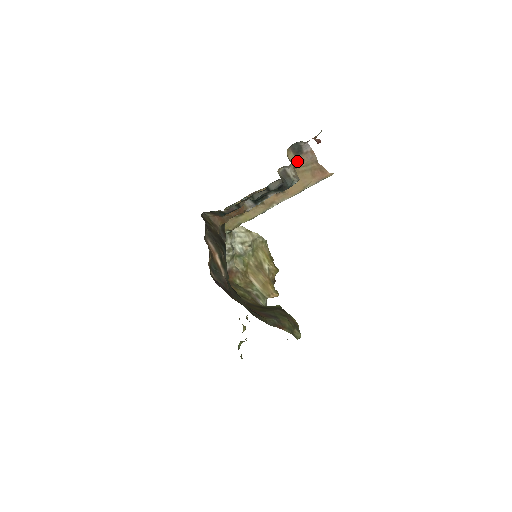
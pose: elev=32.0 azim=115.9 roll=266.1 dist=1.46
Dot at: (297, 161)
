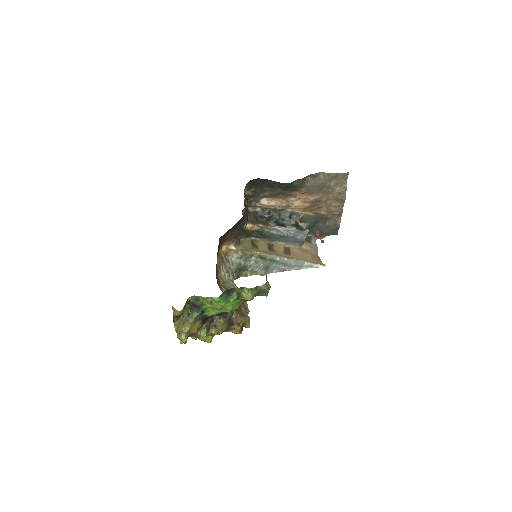
Dot at: (306, 244)
